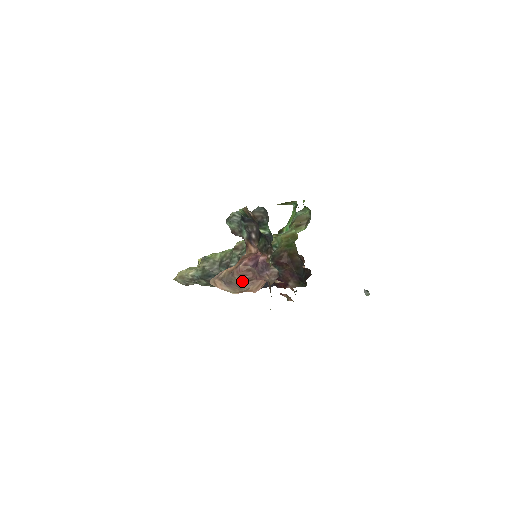
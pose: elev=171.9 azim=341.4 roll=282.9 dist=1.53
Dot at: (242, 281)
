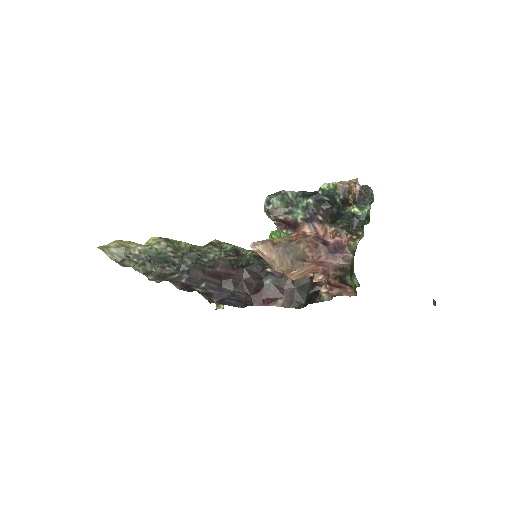
Dot at: (300, 256)
